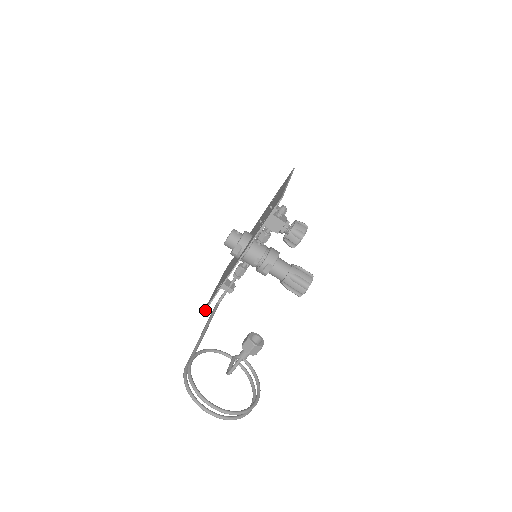
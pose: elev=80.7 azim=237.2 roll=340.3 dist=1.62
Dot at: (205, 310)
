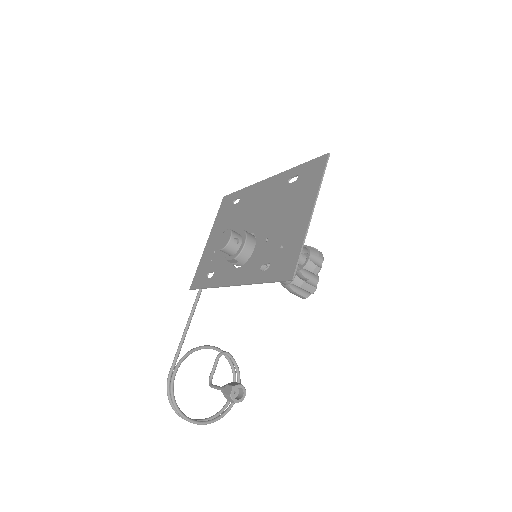
Dot at: (193, 289)
